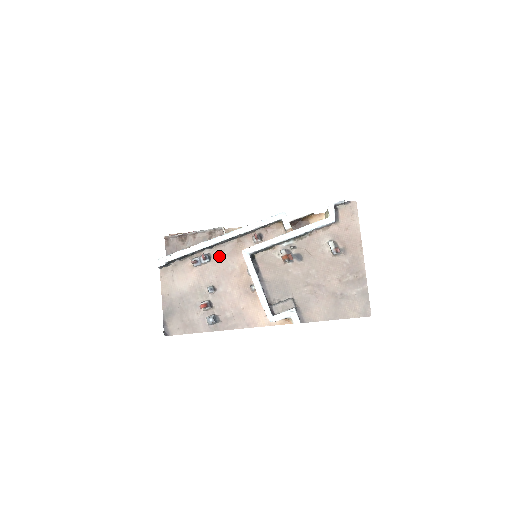
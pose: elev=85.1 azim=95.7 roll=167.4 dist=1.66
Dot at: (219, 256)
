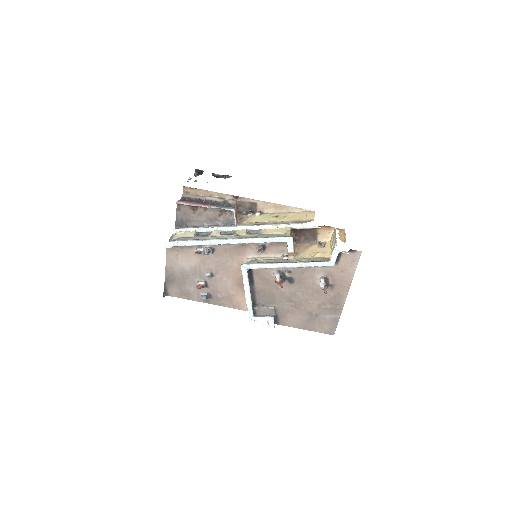
Dot at: (222, 252)
